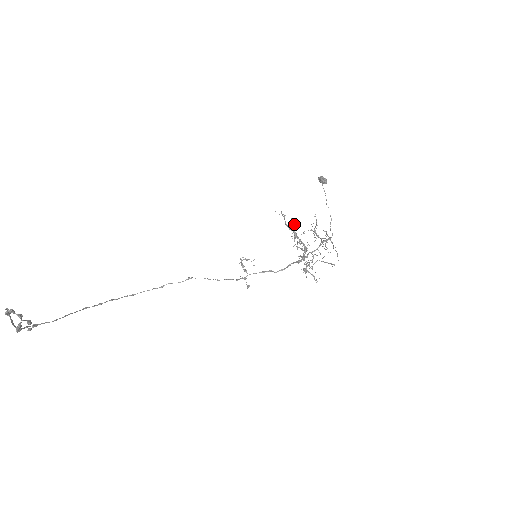
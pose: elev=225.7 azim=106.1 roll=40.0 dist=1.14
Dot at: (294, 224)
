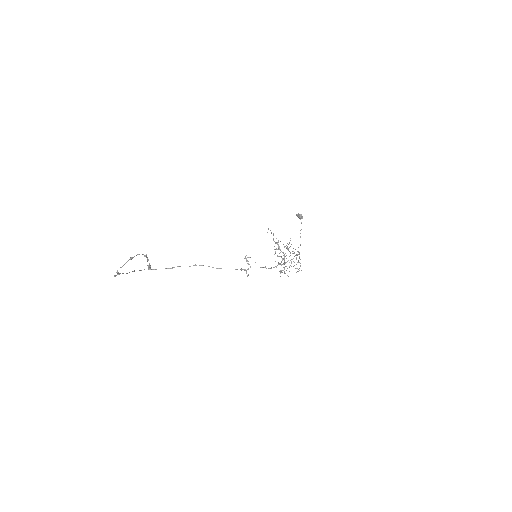
Dot at: occluded
